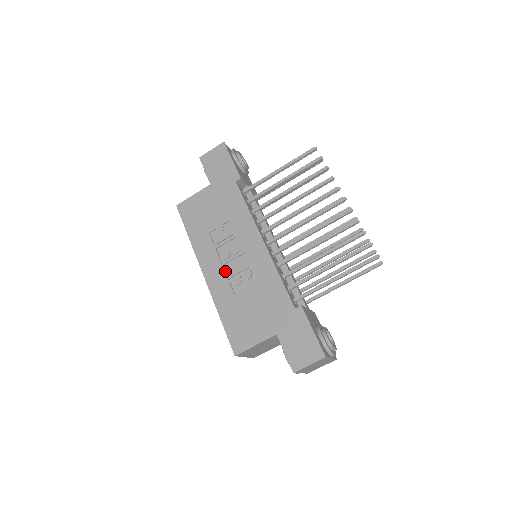
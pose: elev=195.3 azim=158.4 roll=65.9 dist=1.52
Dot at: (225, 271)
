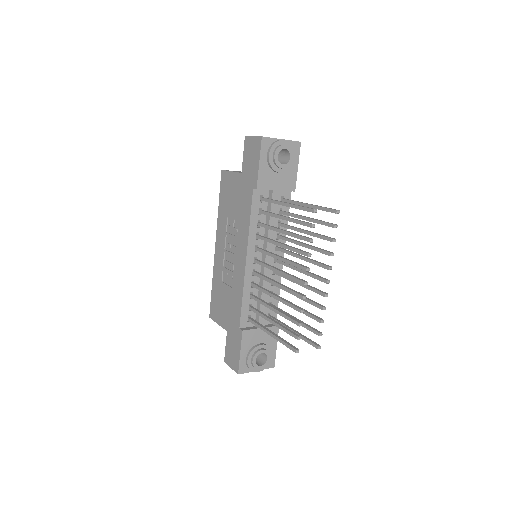
Dot at: (224, 257)
